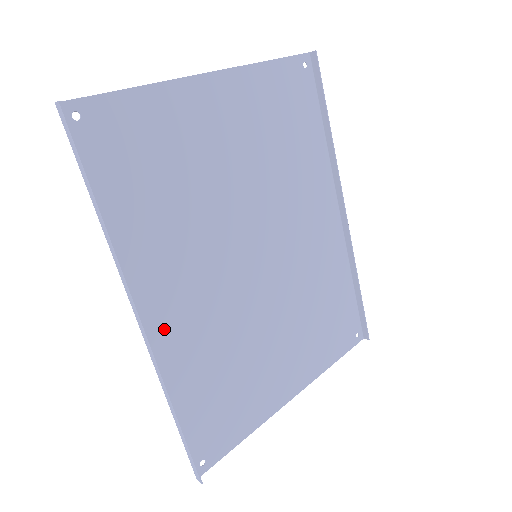
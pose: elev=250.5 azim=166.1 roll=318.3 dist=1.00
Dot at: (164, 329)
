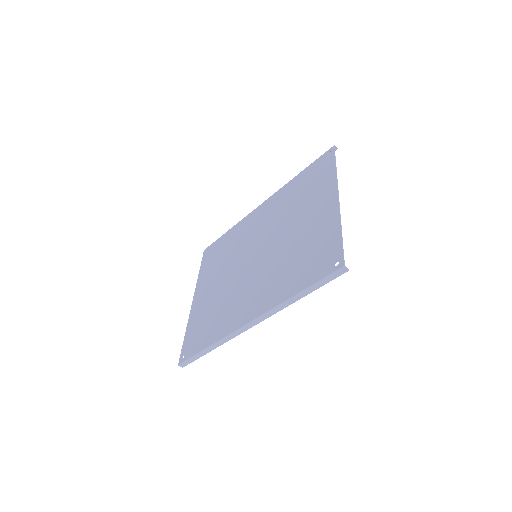
Dot at: (241, 318)
